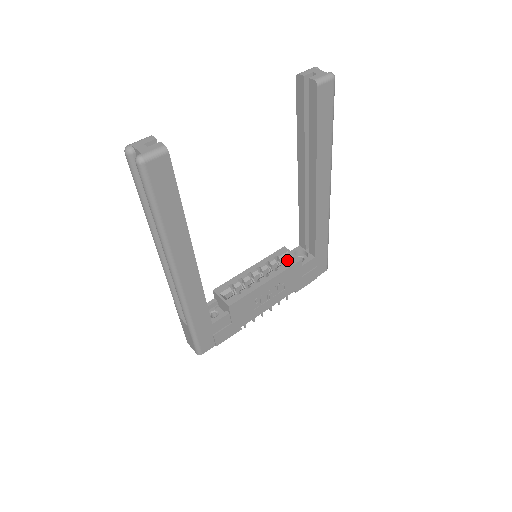
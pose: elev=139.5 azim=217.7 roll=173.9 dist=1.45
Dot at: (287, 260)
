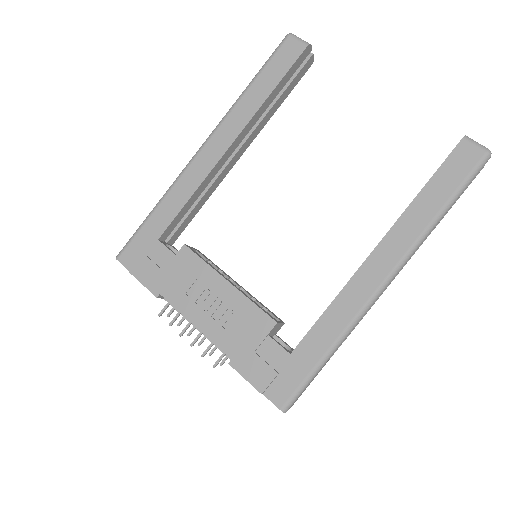
Dot at: occluded
